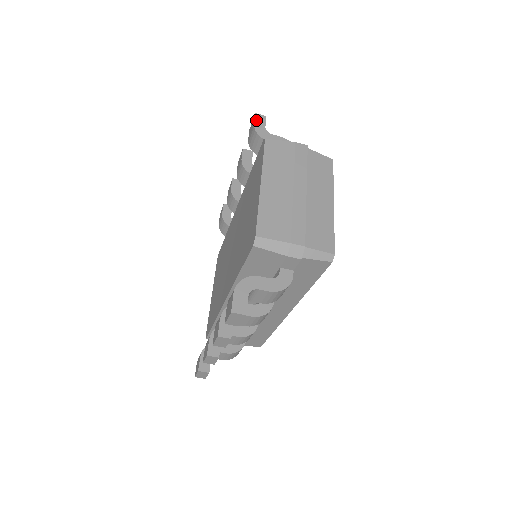
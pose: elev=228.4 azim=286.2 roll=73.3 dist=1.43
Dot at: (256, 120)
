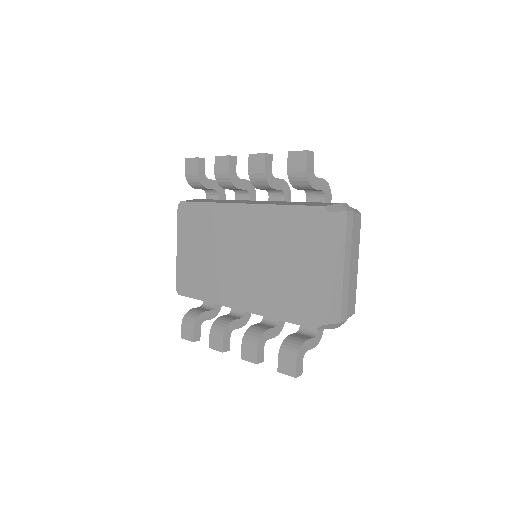
Dot at: (308, 161)
